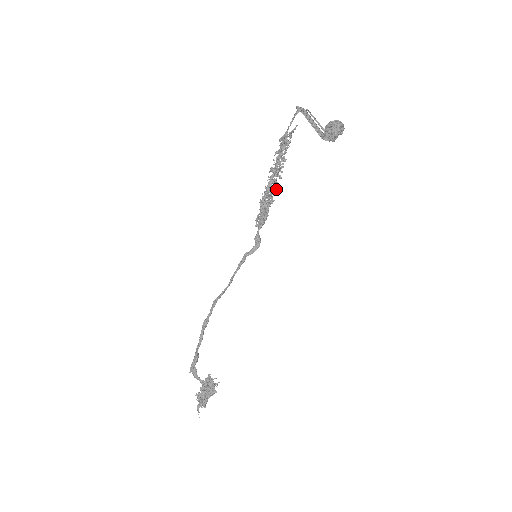
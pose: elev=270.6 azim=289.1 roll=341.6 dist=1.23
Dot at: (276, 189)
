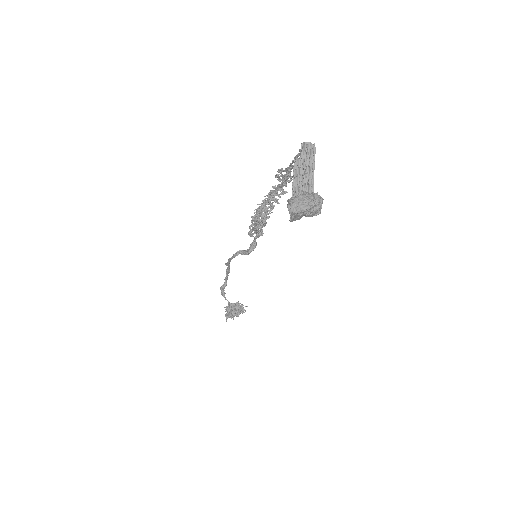
Dot at: (265, 217)
